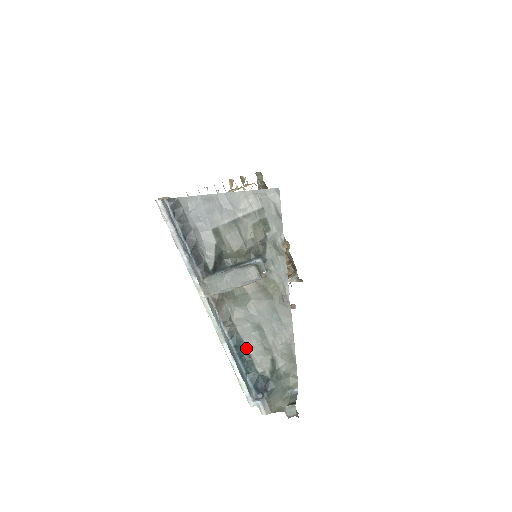
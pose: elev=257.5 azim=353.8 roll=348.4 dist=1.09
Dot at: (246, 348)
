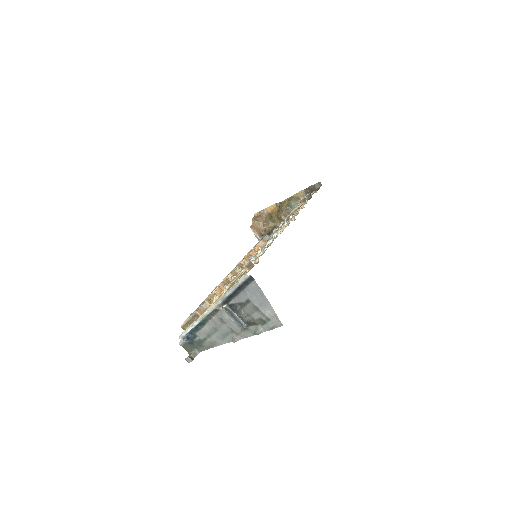
Dot at: (203, 326)
